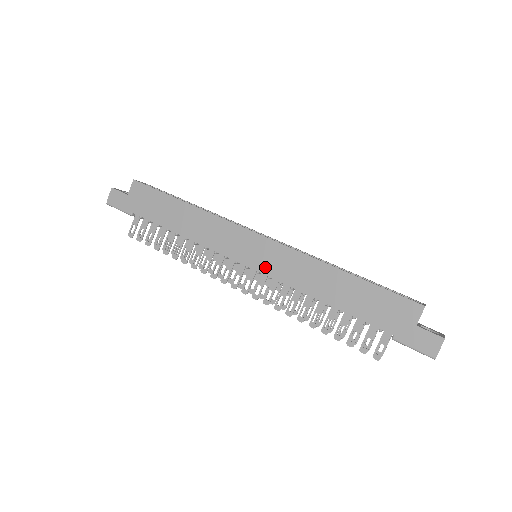
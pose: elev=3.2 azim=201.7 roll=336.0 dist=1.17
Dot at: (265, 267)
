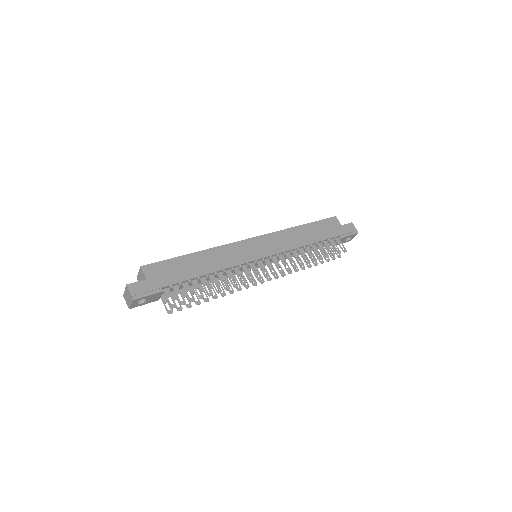
Dot at: (272, 250)
